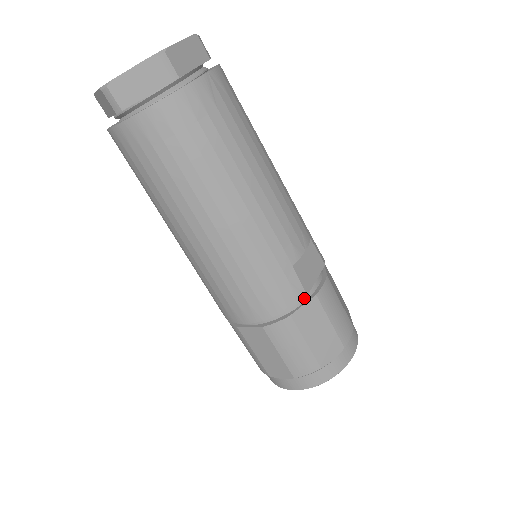
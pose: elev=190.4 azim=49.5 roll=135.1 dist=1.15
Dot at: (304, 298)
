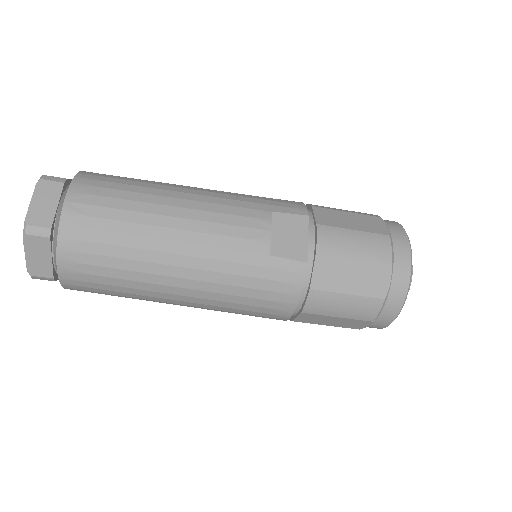
Dot at: (309, 265)
